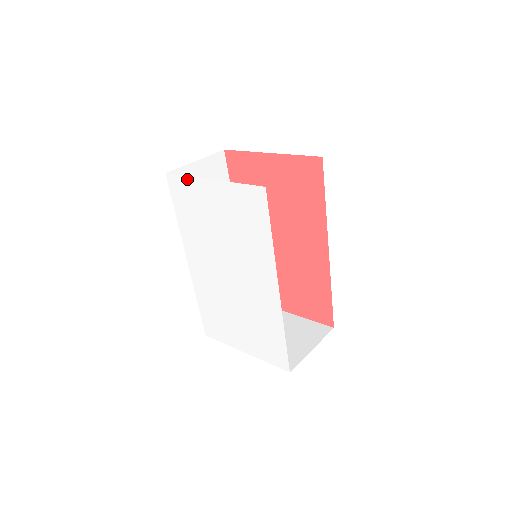
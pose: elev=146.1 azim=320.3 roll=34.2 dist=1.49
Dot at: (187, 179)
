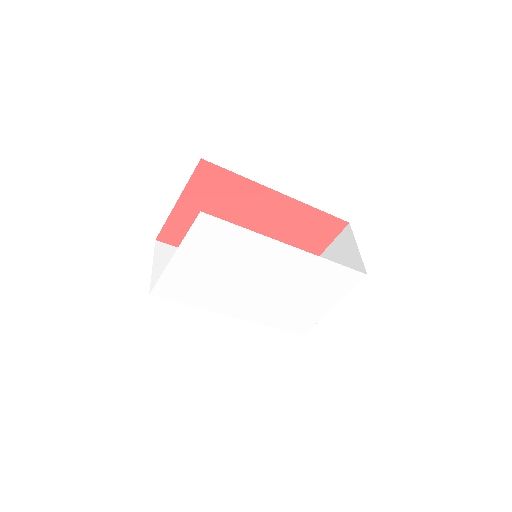
Dot at: (163, 278)
